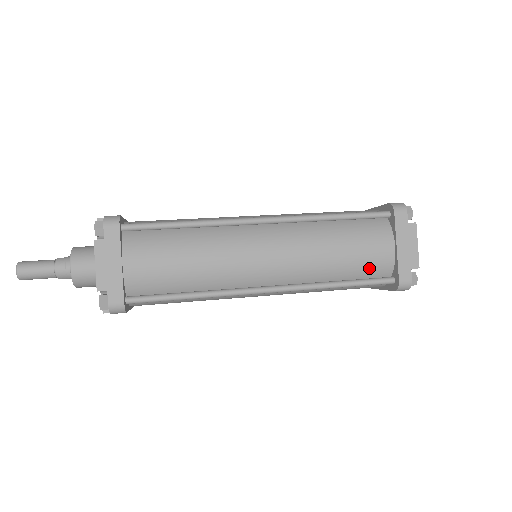
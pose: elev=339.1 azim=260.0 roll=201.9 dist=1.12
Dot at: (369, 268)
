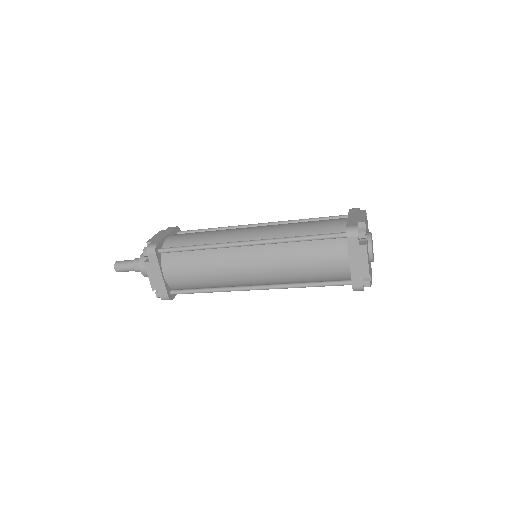
Dot at: (326, 230)
